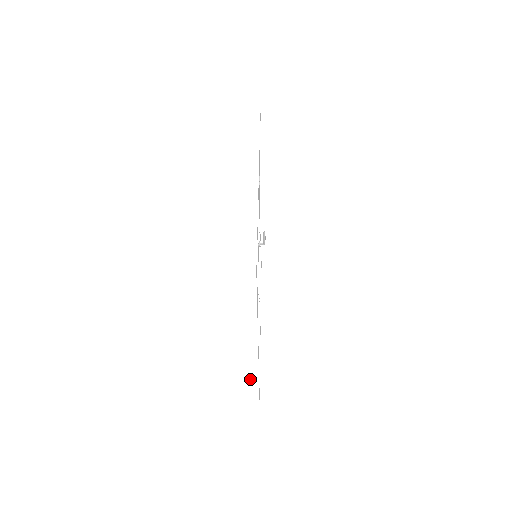
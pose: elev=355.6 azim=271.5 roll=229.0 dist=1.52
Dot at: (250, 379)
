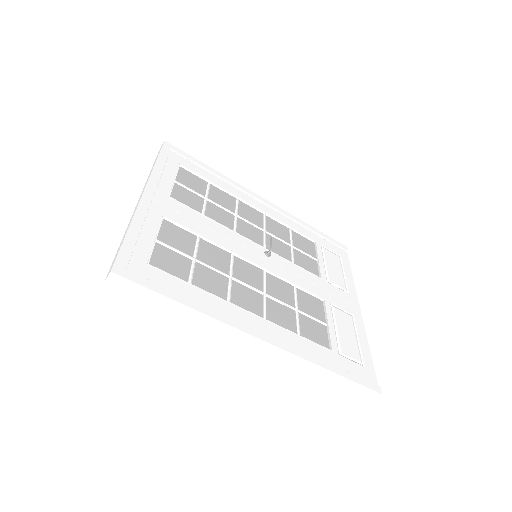
Dot at: (122, 240)
